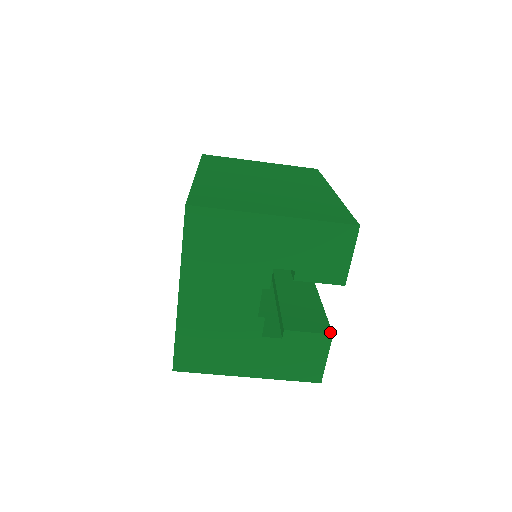
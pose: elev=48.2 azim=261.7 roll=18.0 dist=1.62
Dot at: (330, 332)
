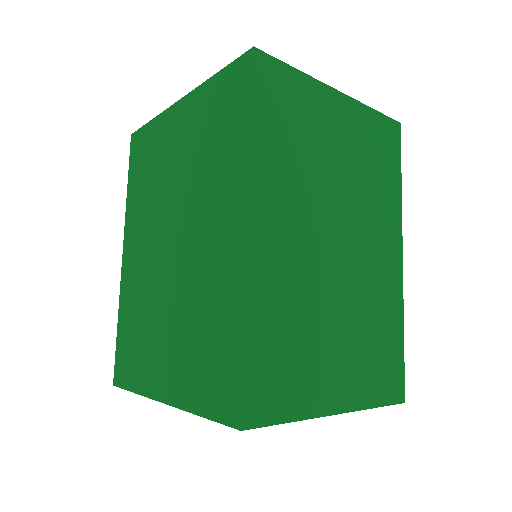
Dot at: occluded
